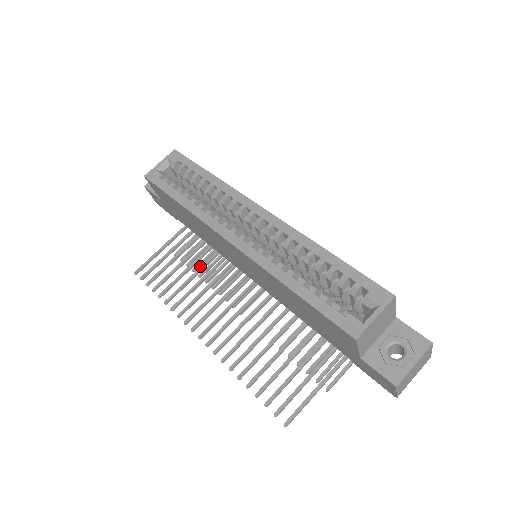
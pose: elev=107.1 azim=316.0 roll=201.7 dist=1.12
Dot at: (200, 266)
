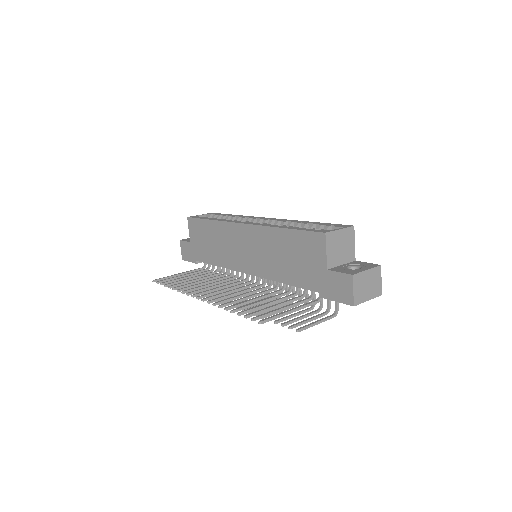
Dot at: occluded
